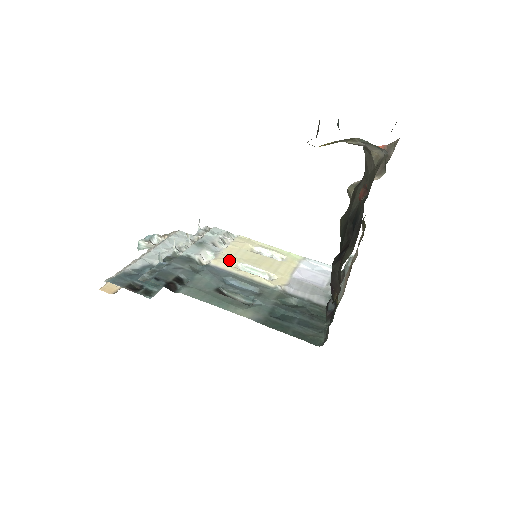
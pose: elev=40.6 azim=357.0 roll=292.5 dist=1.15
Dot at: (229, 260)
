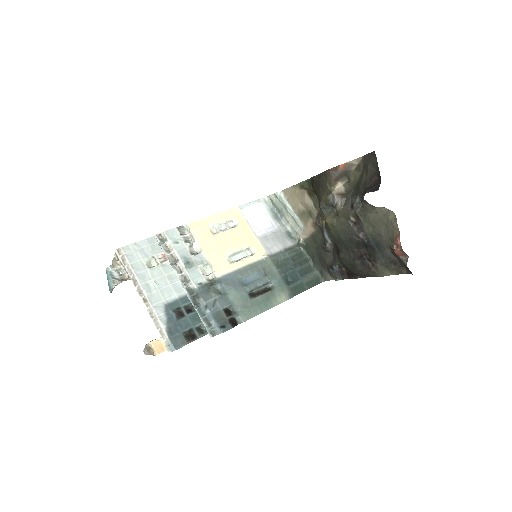
Dot at: (221, 261)
